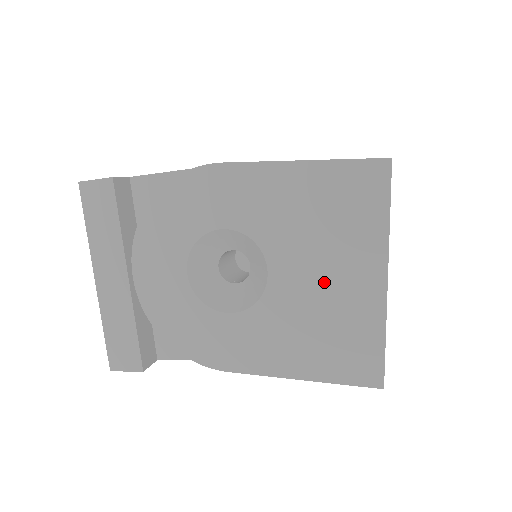
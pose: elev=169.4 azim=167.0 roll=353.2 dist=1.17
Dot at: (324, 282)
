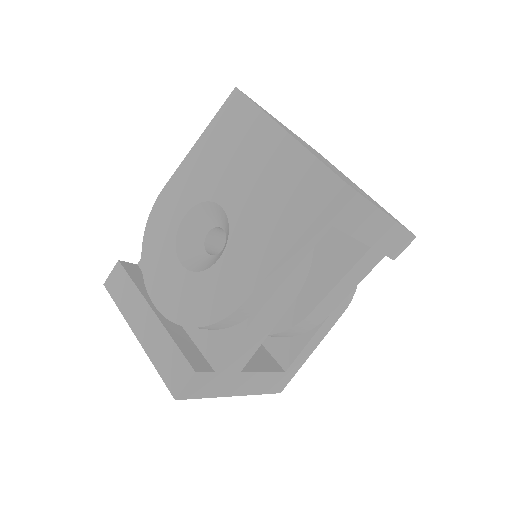
Dot at: (254, 174)
